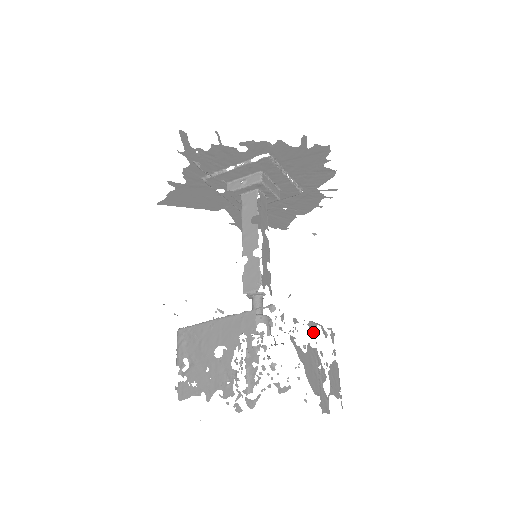
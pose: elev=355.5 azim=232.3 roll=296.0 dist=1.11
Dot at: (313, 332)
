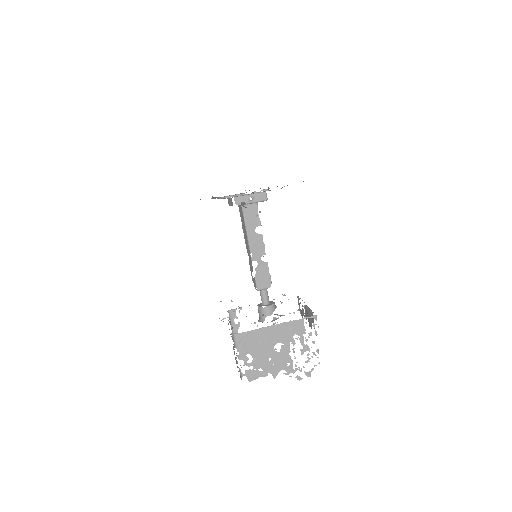
Dot at: occluded
